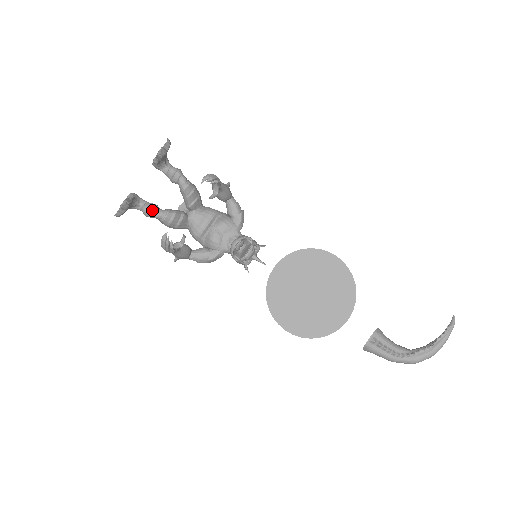
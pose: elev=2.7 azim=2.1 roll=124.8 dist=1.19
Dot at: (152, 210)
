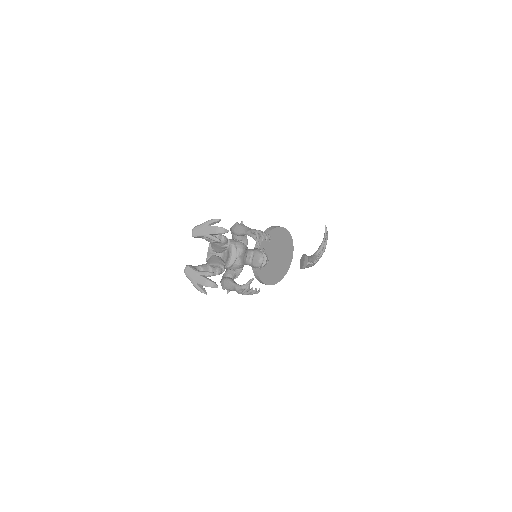
Dot at: (214, 272)
